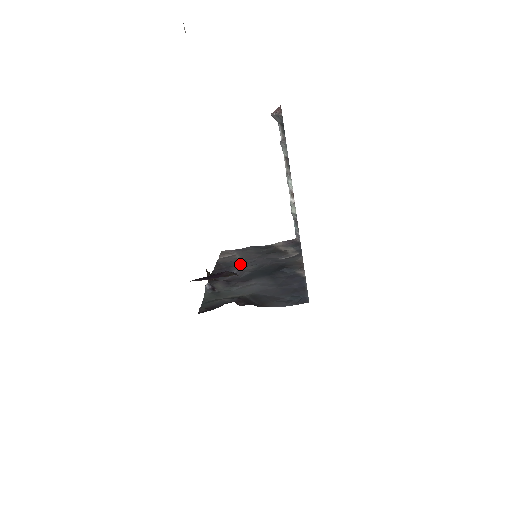
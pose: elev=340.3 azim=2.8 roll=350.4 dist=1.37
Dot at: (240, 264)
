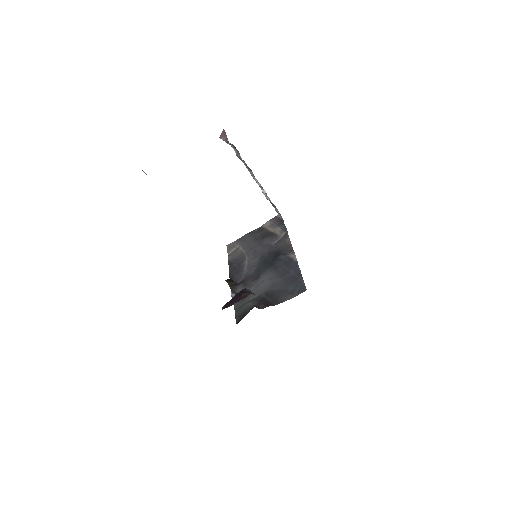
Dot at: (246, 258)
